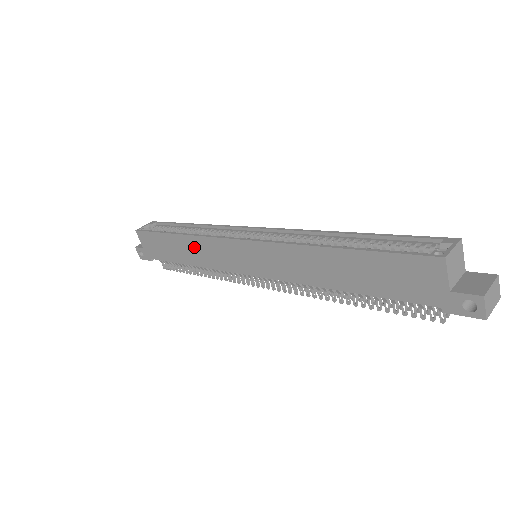
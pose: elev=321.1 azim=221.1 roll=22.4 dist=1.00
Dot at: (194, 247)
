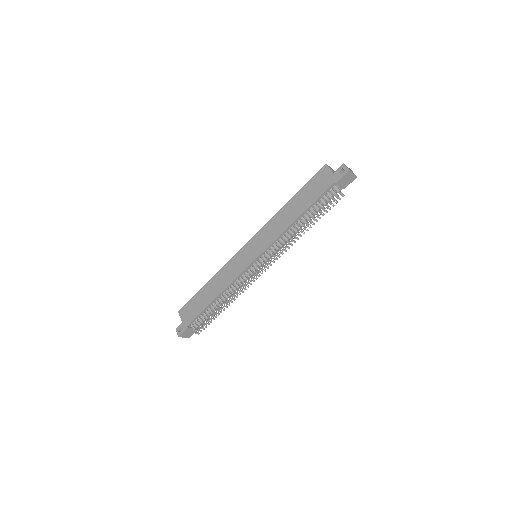
Dot at: (219, 279)
